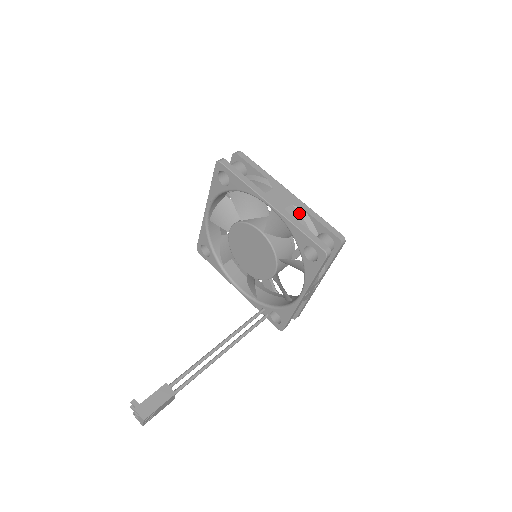
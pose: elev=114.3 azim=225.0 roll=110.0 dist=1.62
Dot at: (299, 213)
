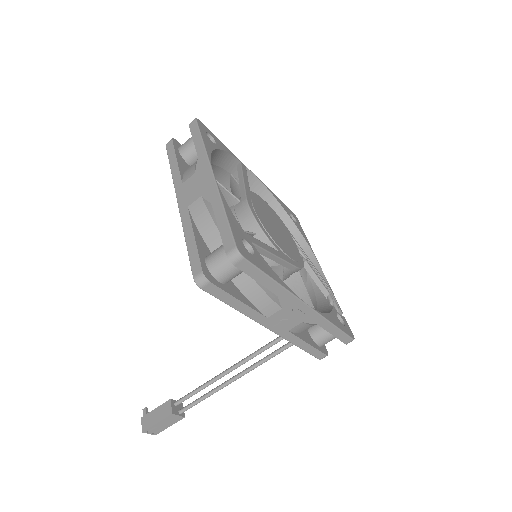
Dot at: (207, 209)
